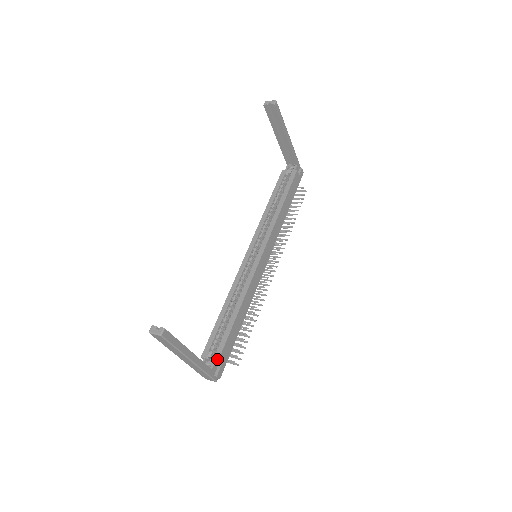
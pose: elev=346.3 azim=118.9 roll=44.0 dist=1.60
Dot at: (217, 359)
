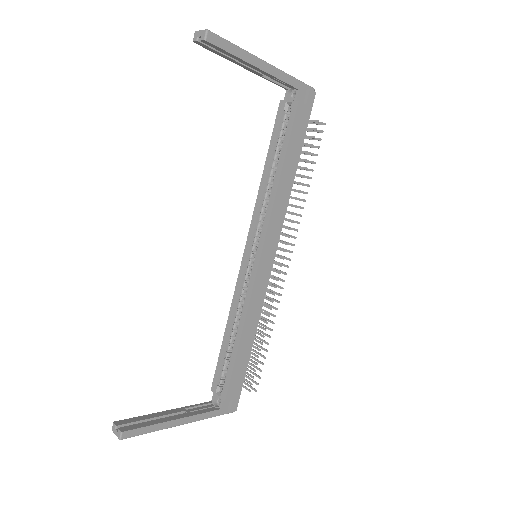
Dot at: (224, 398)
